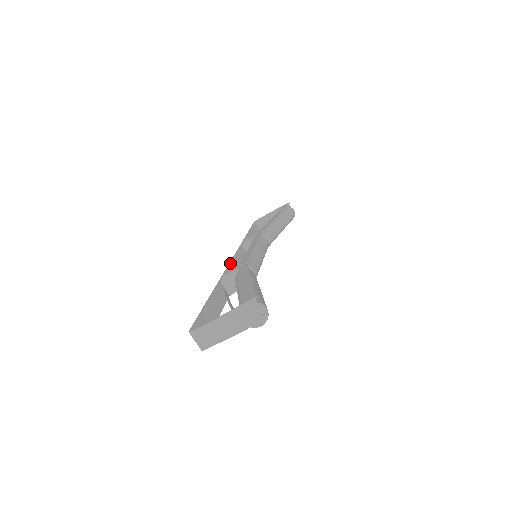
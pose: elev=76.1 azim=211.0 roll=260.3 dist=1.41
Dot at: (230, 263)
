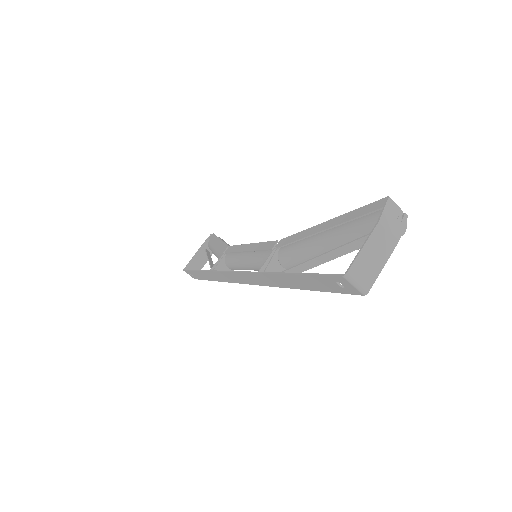
Dot at: (239, 271)
